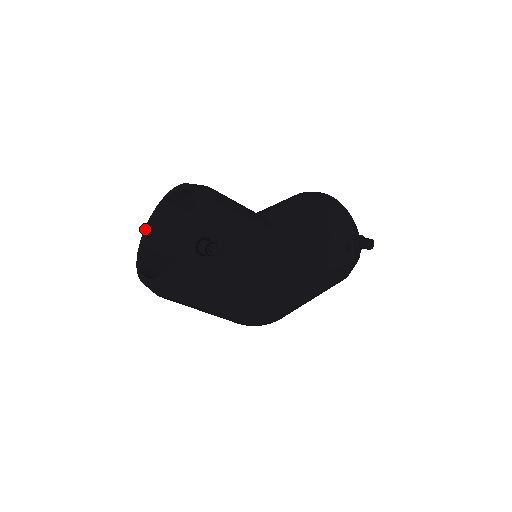
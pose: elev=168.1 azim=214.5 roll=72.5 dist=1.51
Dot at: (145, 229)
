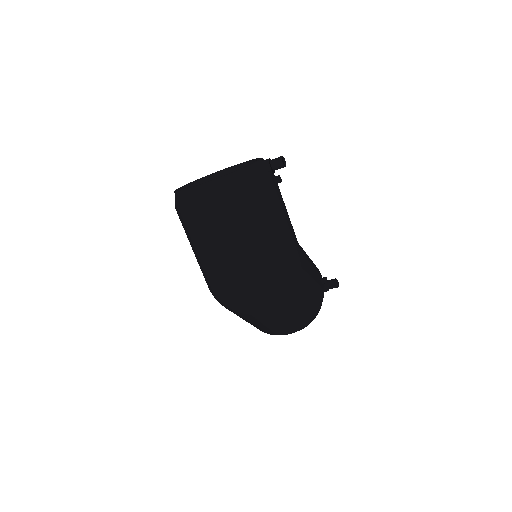
Dot at: (179, 188)
